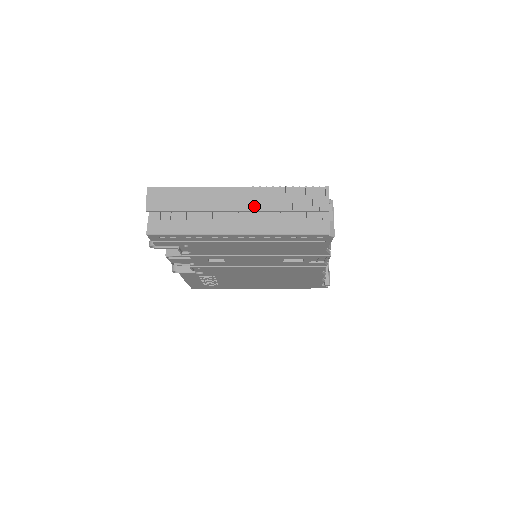
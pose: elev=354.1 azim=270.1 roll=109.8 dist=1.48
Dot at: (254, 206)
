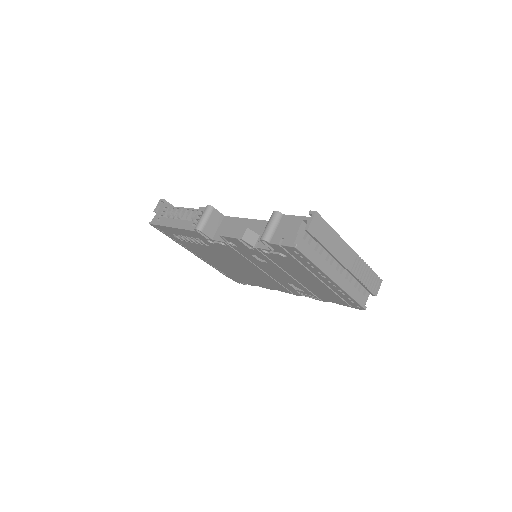
Dot at: (352, 269)
